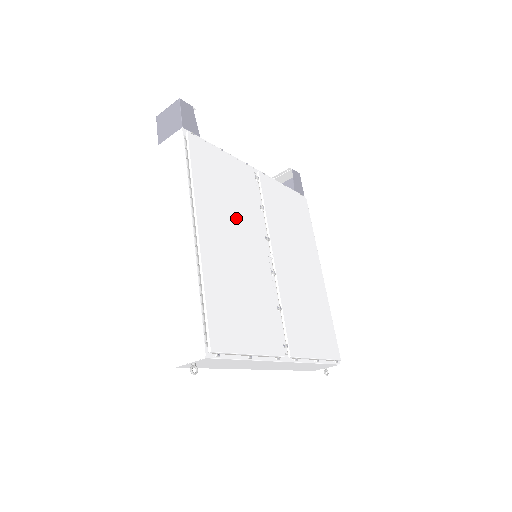
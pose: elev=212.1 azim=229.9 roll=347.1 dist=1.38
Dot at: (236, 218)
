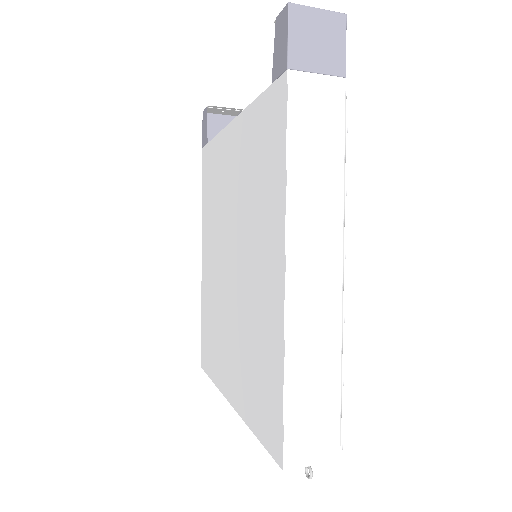
Dot at: occluded
